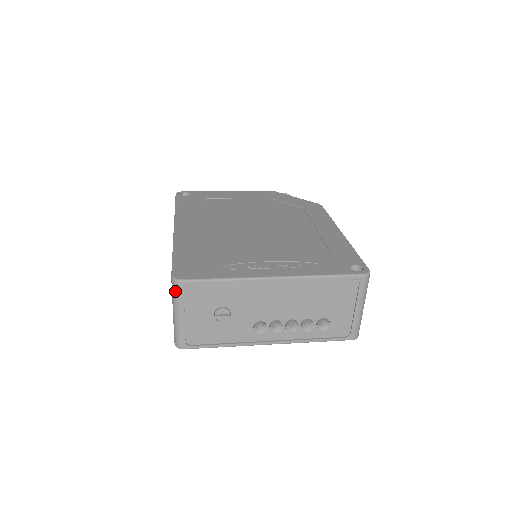
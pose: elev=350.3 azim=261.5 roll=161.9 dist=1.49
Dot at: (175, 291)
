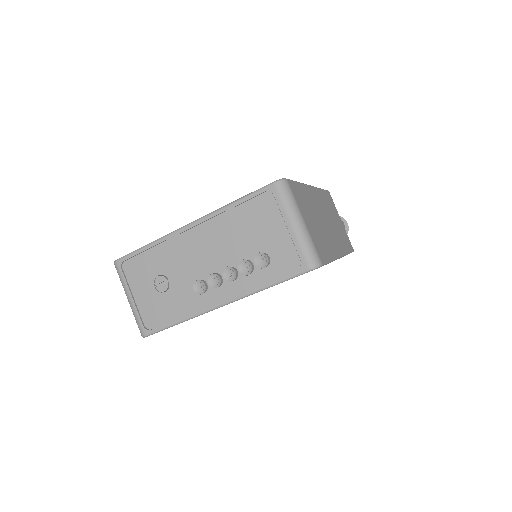
Dot at: (118, 273)
